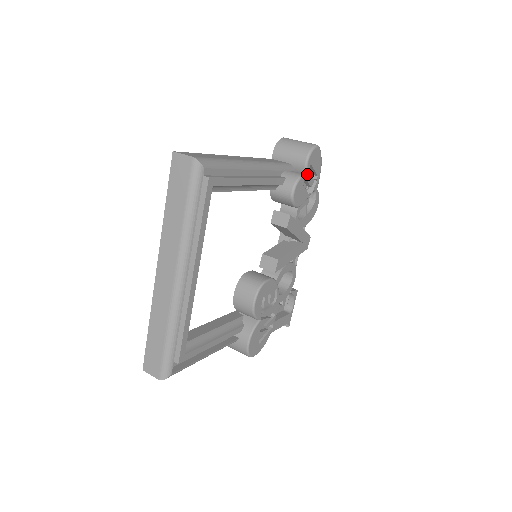
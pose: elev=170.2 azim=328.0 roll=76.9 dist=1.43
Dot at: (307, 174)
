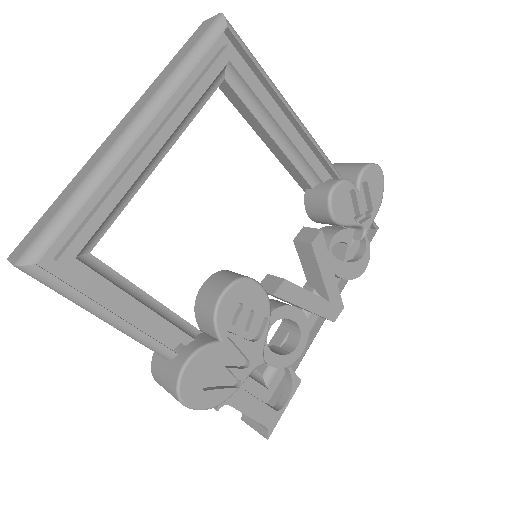
Dot at: (359, 188)
